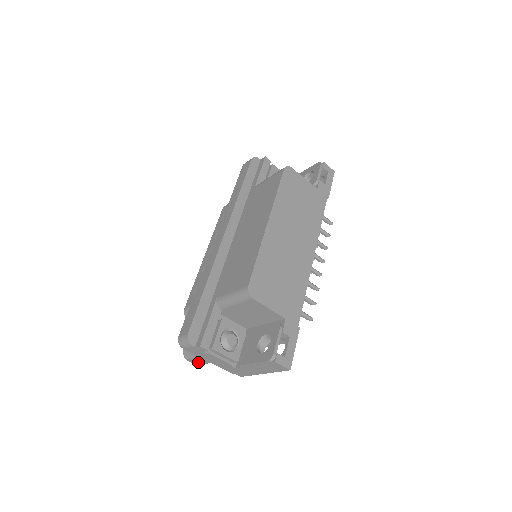
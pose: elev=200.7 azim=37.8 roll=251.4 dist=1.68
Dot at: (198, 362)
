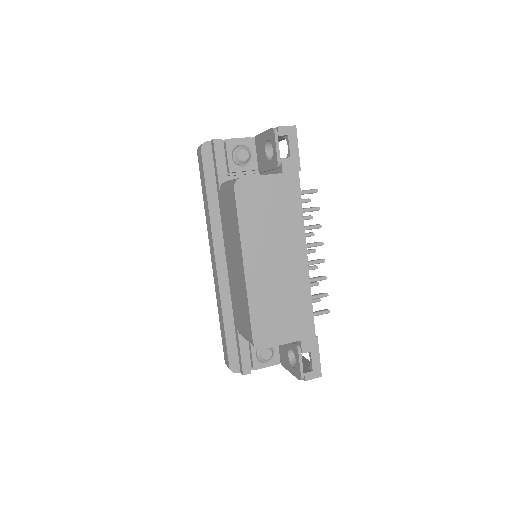
Dot at: occluded
